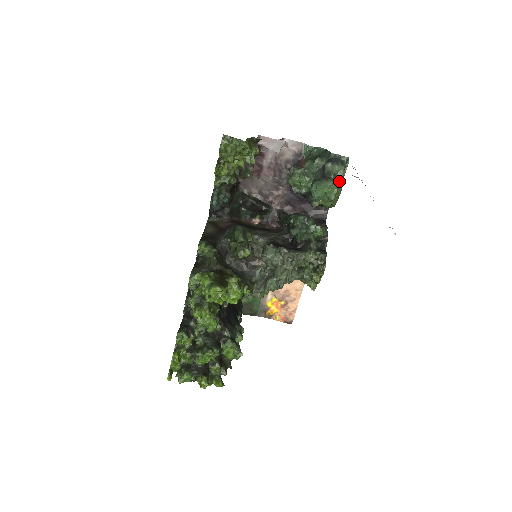
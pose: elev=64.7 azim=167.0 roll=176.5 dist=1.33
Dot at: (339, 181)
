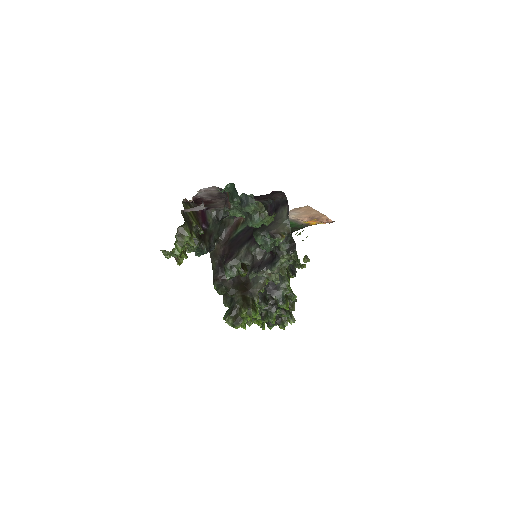
Dot at: (261, 212)
